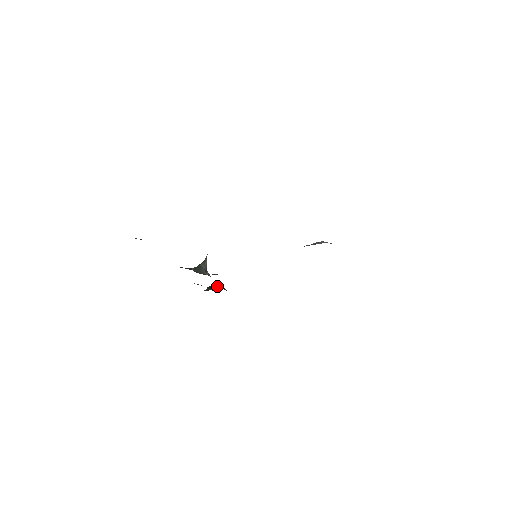
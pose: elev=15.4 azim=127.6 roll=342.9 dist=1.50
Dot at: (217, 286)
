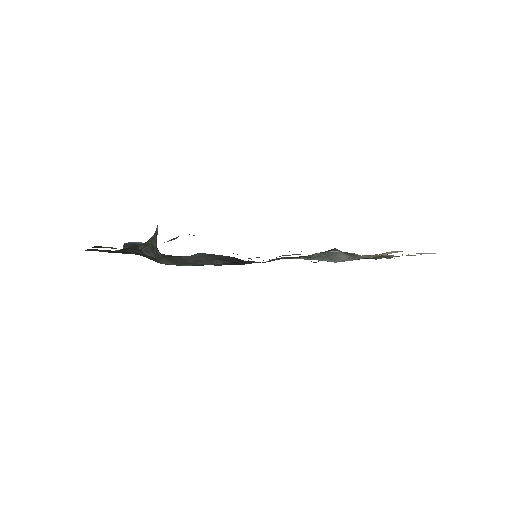
Dot at: occluded
